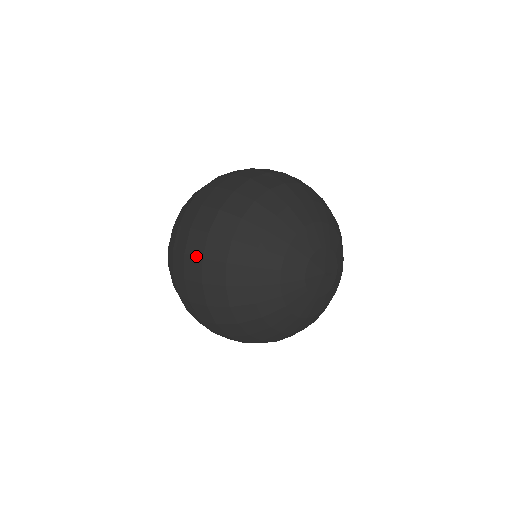
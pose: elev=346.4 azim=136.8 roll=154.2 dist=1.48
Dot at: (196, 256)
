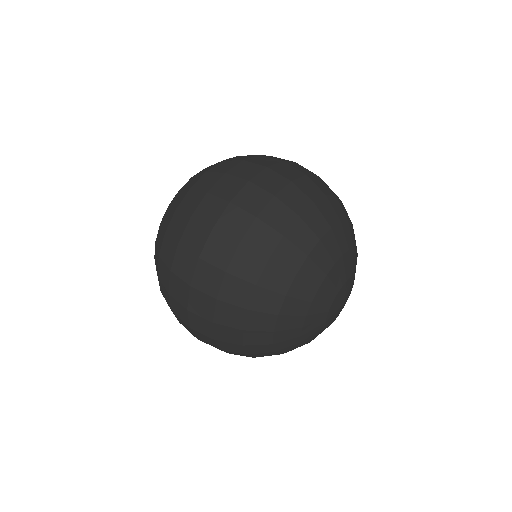
Dot at: (247, 211)
